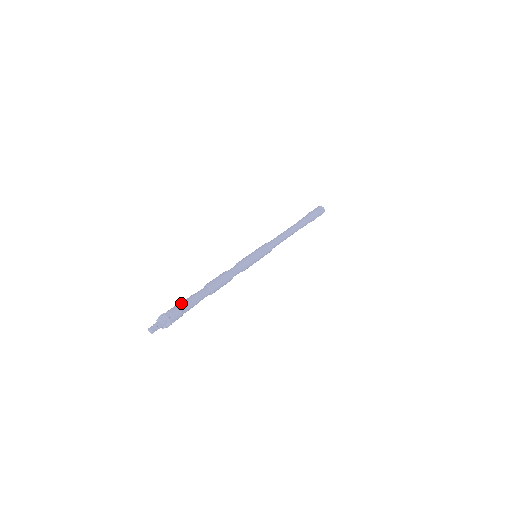
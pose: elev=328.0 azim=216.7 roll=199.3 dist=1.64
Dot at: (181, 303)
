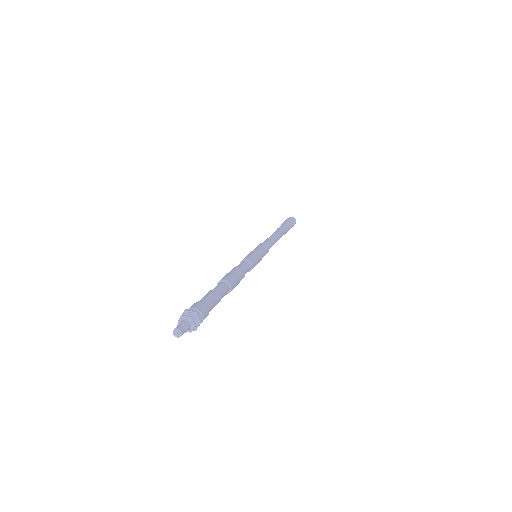
Dot at: (209, 300)
